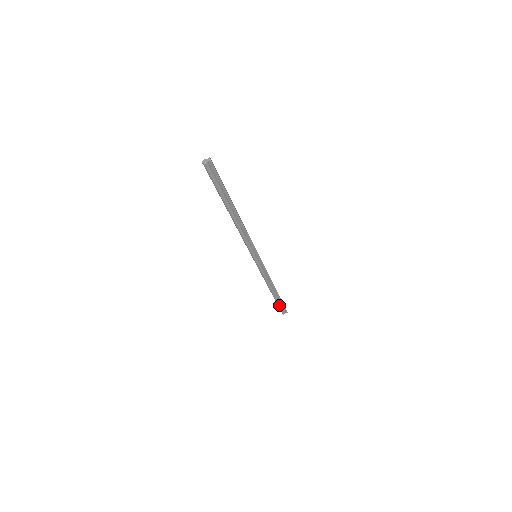
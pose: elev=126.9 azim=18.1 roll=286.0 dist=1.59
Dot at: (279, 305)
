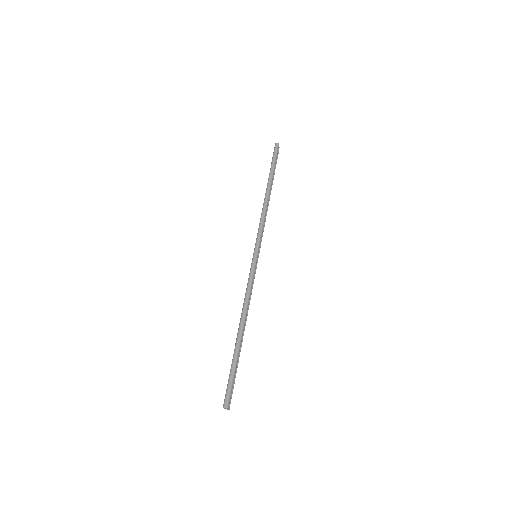
Dot at: (234, 373)
